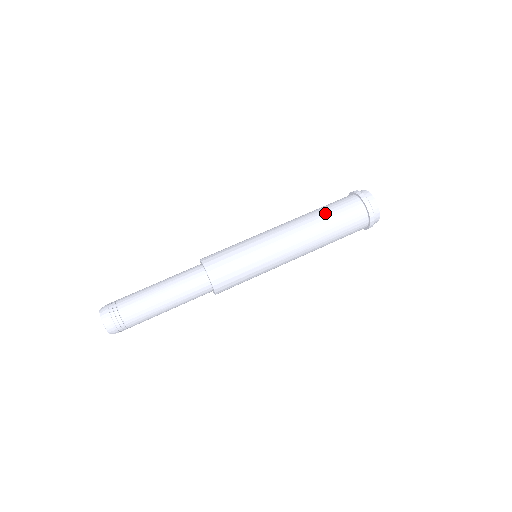
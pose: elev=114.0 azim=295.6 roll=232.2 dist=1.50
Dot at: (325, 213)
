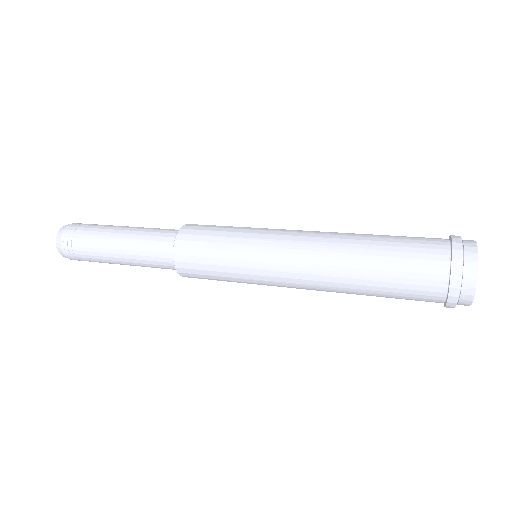
Dot at: occluded
